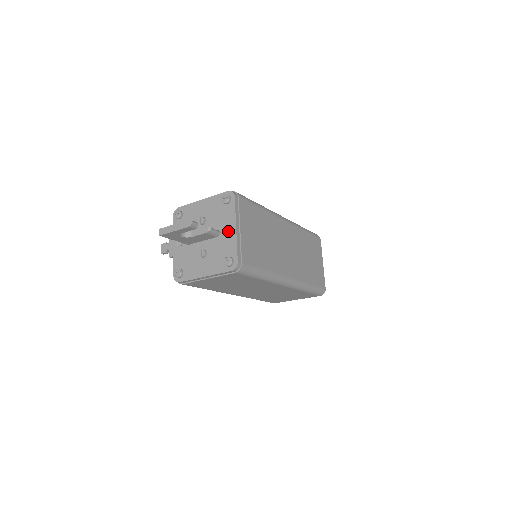
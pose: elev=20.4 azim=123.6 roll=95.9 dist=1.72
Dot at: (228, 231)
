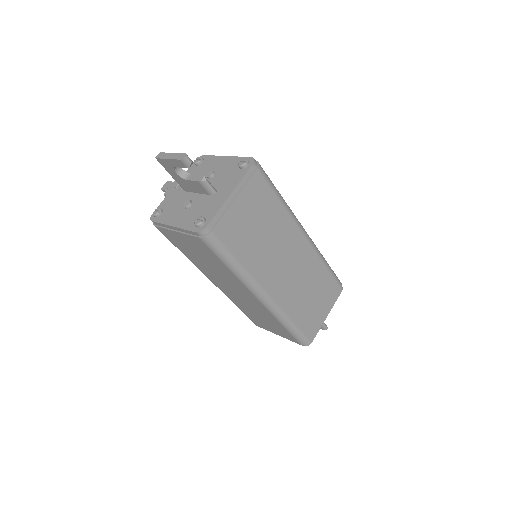
Dot at: (222, 194)
